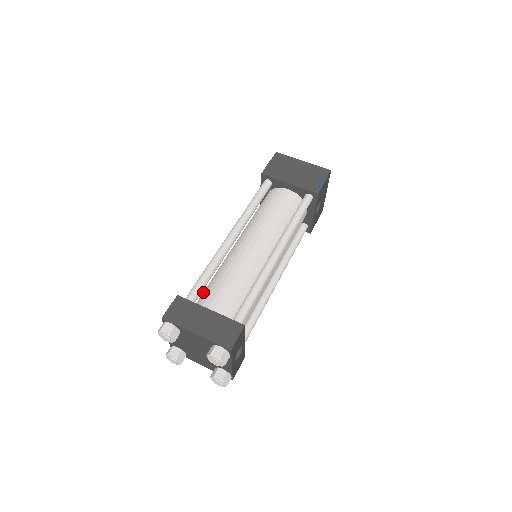
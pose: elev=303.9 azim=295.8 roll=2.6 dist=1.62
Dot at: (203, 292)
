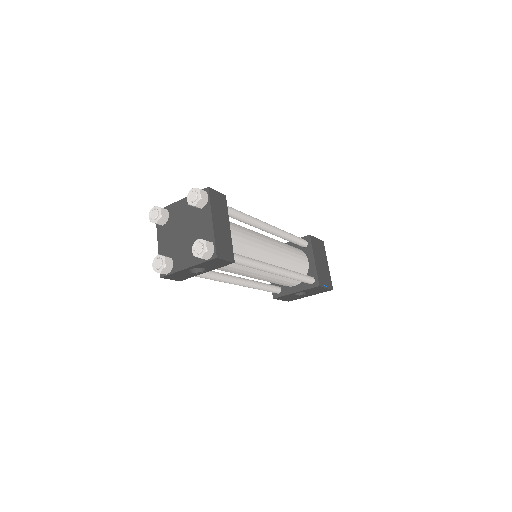
Dot at: occluded
